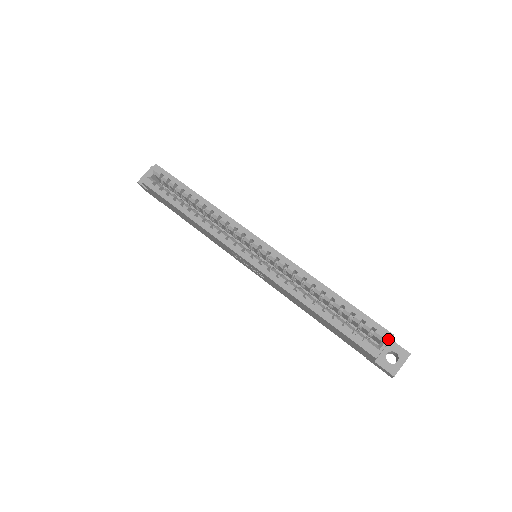
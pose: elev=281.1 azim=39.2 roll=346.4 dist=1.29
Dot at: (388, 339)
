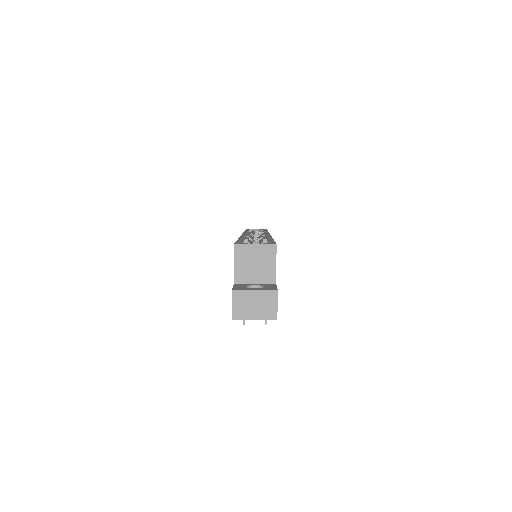
Dot at: (266, 244)
